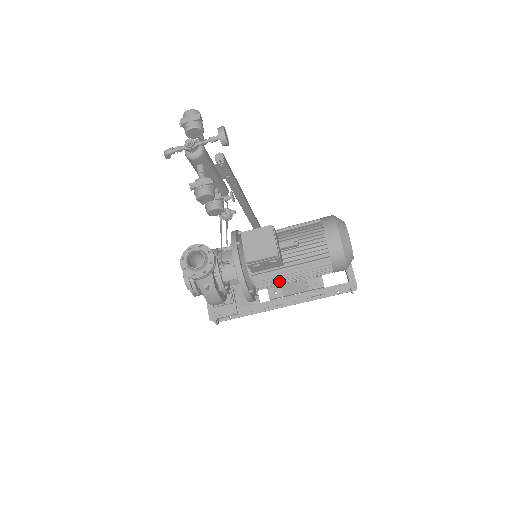
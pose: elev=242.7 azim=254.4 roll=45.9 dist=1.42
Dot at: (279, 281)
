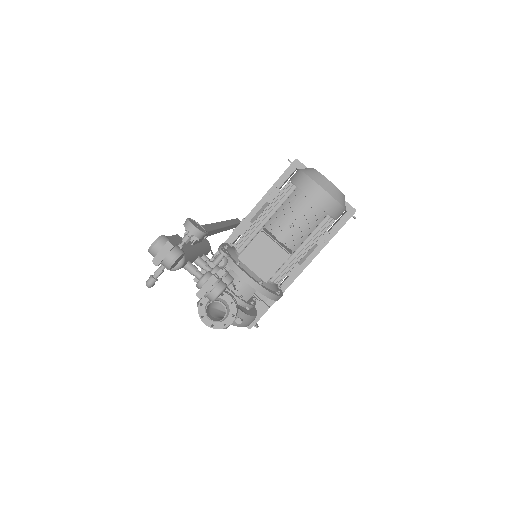
Dot at: (295, 265)
